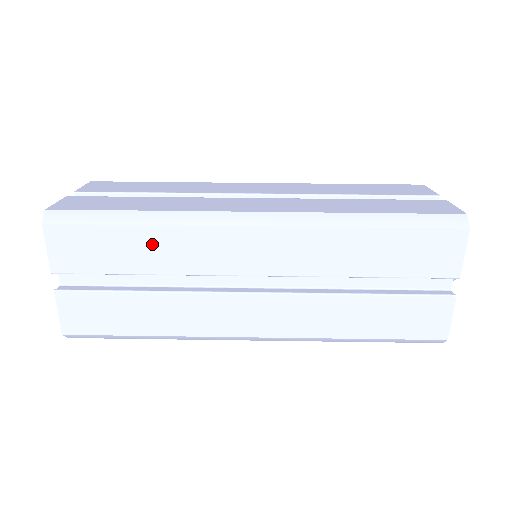
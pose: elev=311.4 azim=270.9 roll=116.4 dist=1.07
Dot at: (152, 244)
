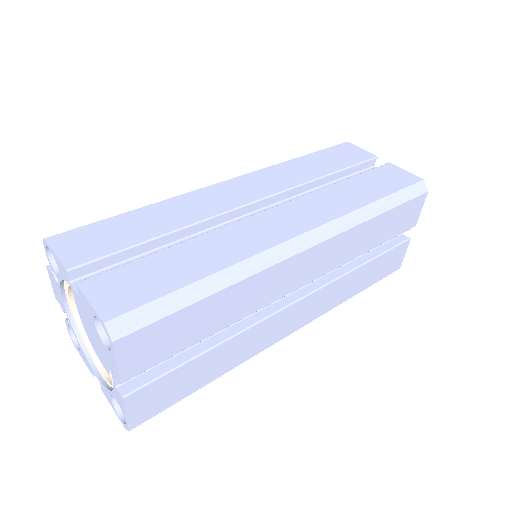
Dot at: (226, 303)
